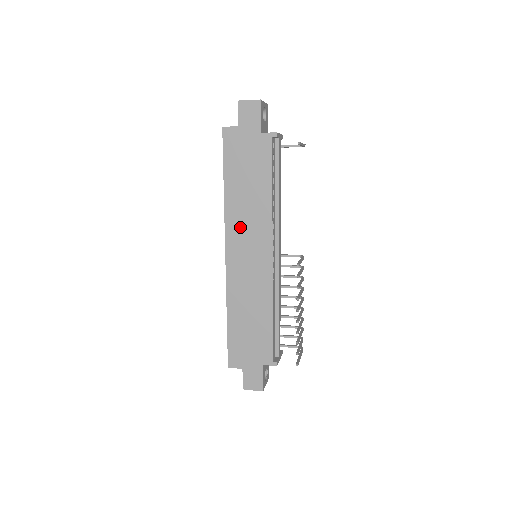
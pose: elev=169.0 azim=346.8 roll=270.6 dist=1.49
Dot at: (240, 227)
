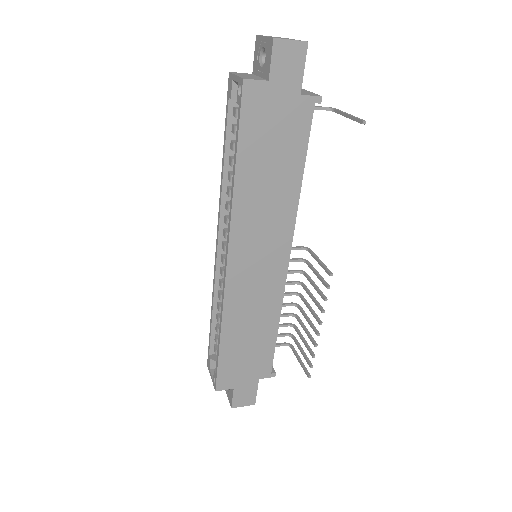
Dot at: (252, 227)
